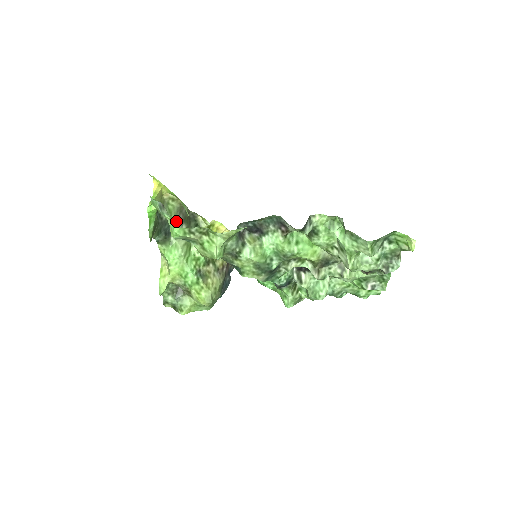
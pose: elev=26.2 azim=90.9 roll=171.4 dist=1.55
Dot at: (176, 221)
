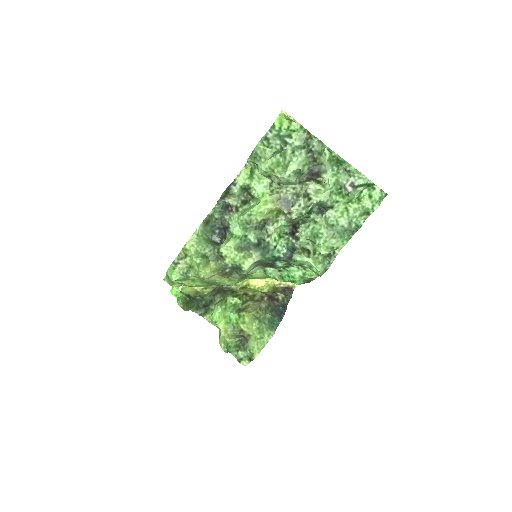
Dot at: (211, 296)
